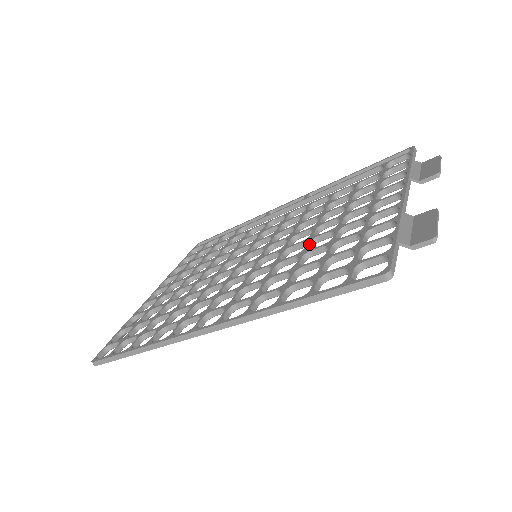
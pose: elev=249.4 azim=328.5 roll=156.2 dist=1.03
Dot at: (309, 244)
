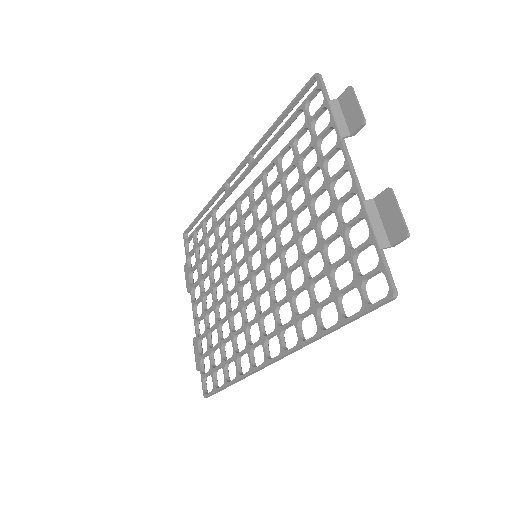
Dot at: (299, 245)
